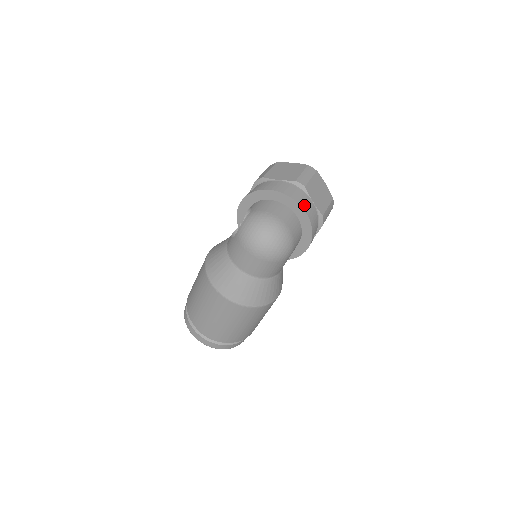
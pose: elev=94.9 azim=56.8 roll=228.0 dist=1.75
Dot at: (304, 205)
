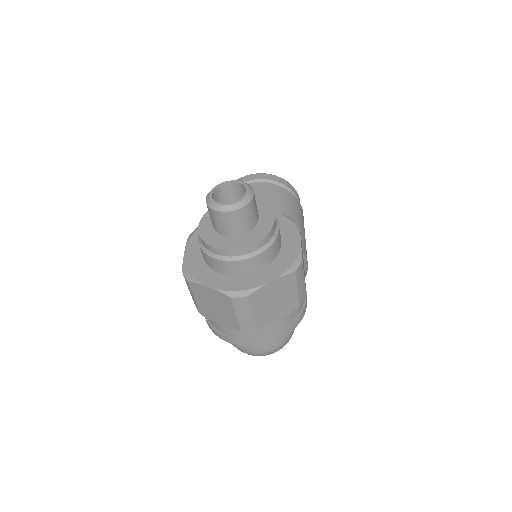
Dot at: (273, 338)
